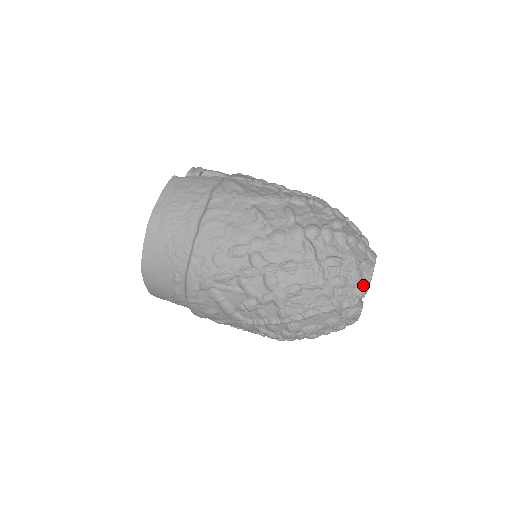
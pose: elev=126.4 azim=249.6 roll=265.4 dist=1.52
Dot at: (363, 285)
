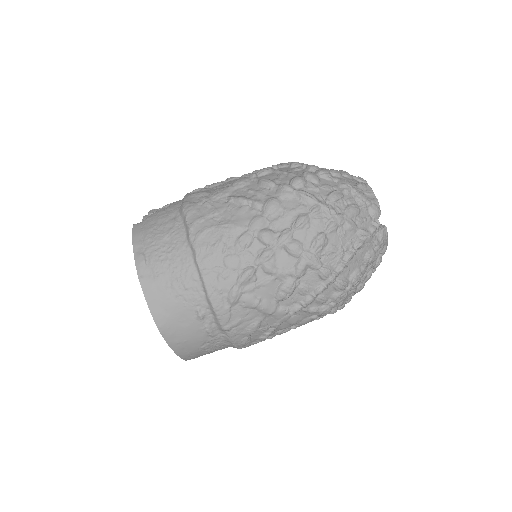
Dot at: (373, 203)
